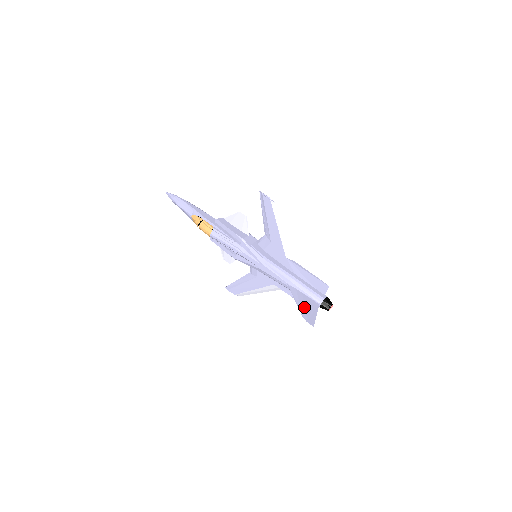
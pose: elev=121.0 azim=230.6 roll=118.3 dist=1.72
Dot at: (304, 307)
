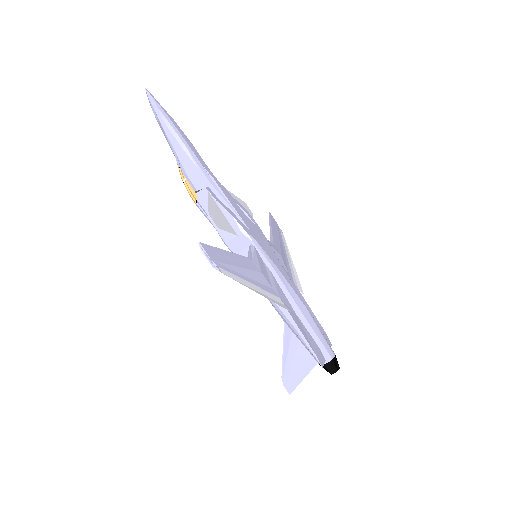
Dot at: (290, 364)
